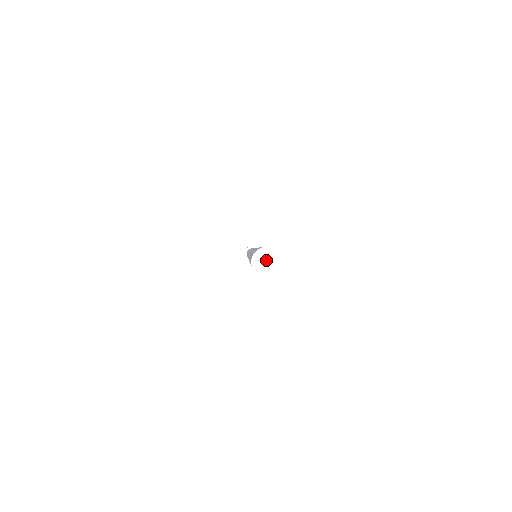
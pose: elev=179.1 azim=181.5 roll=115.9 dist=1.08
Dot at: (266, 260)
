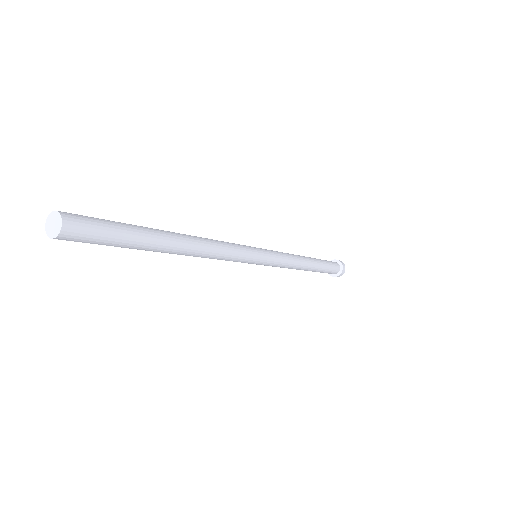
Dot at: (53, 223)
